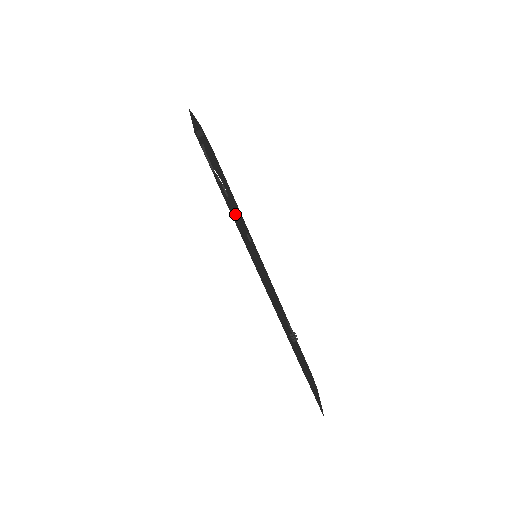
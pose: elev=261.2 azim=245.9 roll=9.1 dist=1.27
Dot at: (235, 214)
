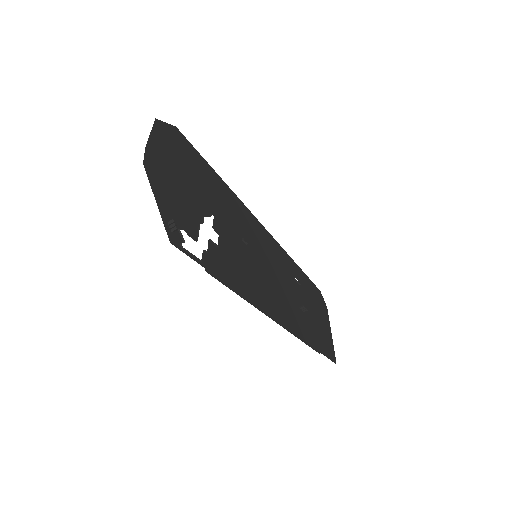
Dot at: (229, 250)
